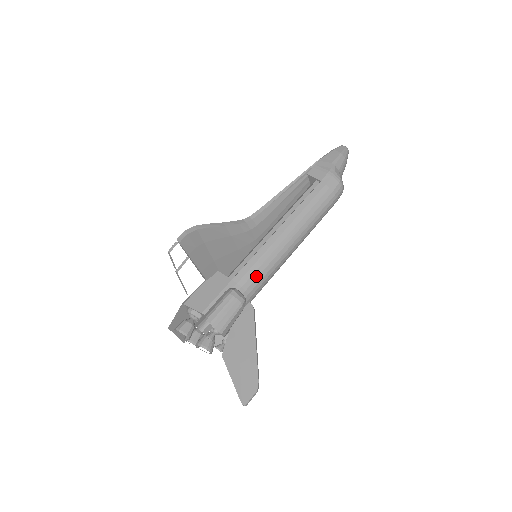
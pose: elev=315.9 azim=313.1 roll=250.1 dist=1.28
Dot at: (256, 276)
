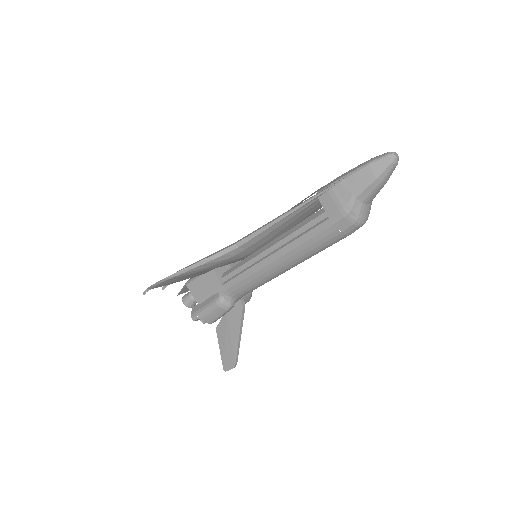
Dot at: (245, 288)
